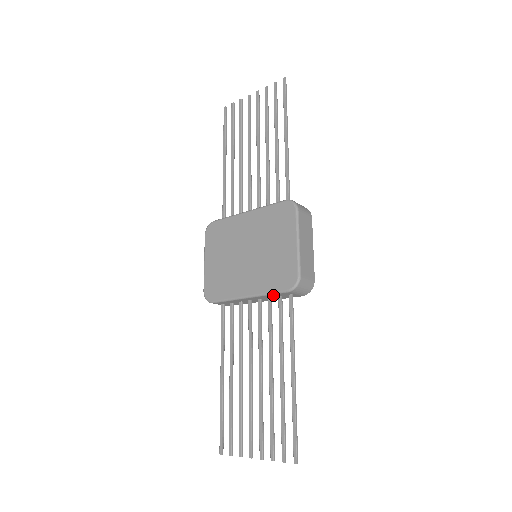
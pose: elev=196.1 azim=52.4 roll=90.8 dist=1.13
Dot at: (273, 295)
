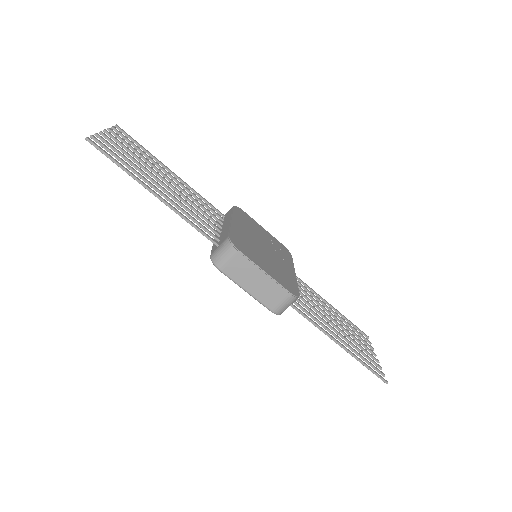
Dot at: occluded
